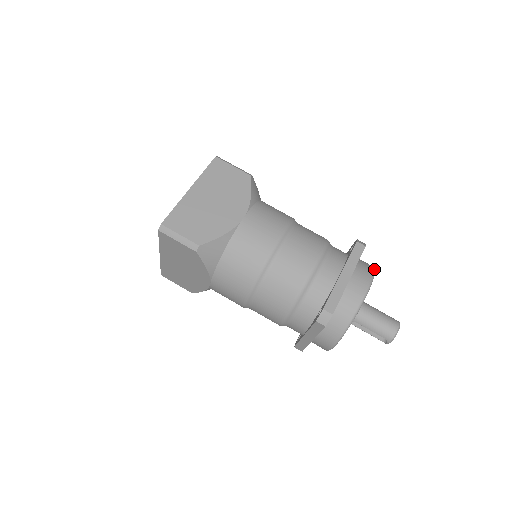
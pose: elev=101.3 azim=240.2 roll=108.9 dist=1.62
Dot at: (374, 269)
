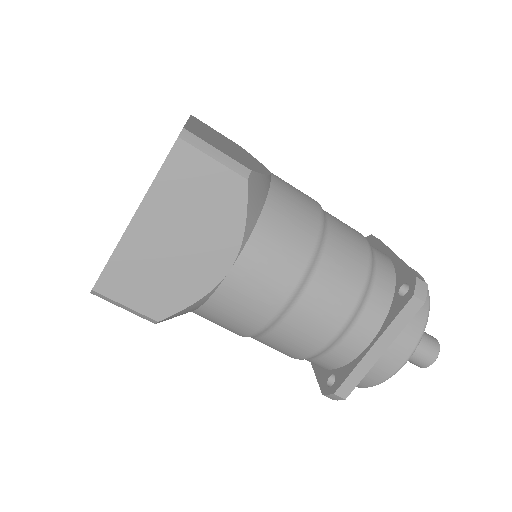
Dot at: occluded
